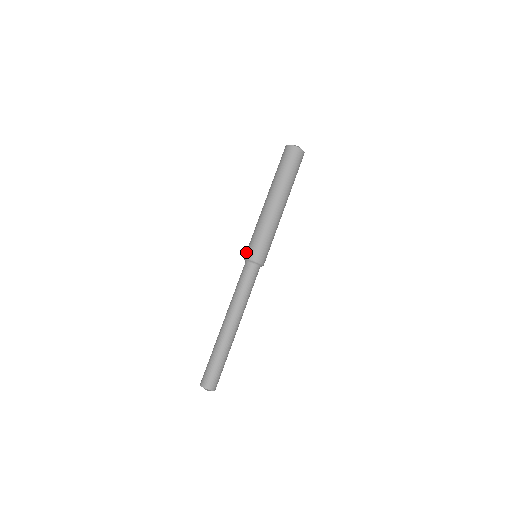
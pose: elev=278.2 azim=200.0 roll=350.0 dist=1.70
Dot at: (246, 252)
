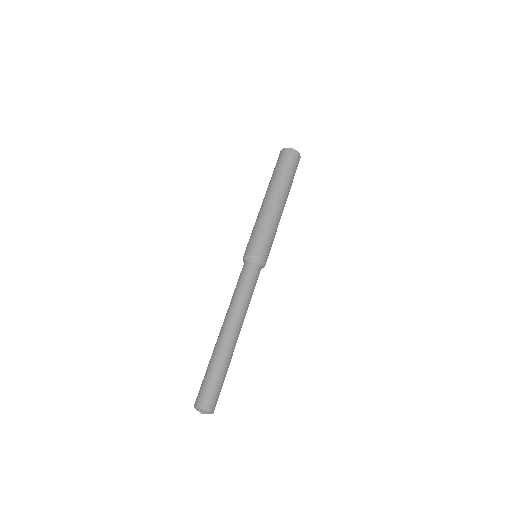
Dot at: occluded
